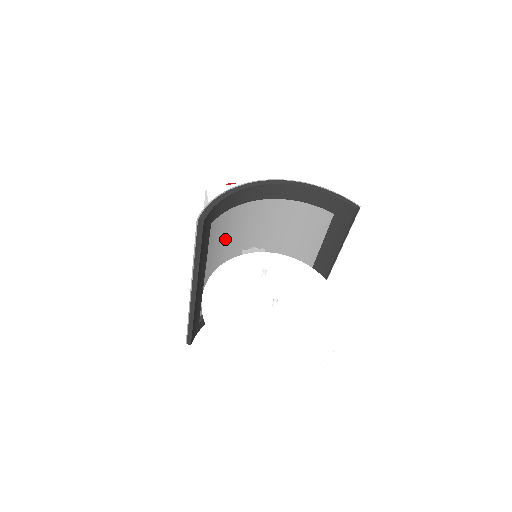
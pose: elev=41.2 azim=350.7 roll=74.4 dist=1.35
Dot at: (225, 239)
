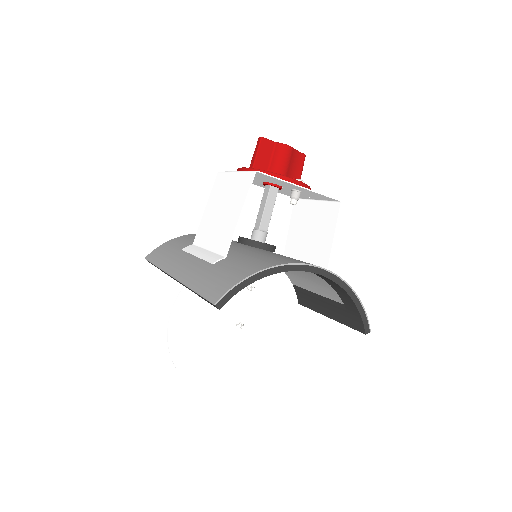
Dot at: (236, 253)
